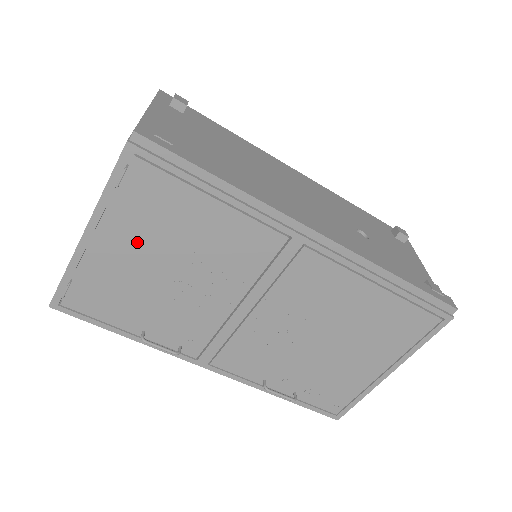
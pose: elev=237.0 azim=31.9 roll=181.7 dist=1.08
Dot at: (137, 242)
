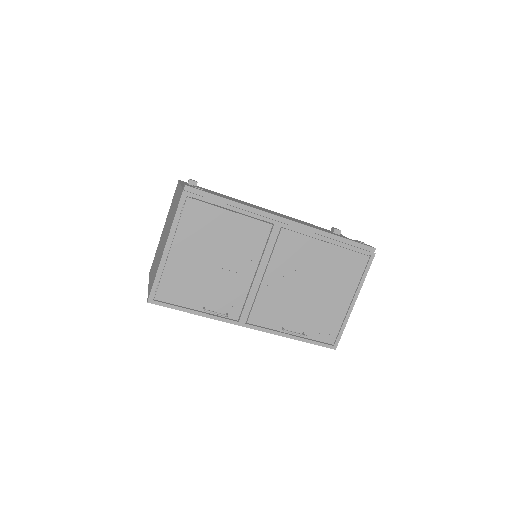
Dot at: (194, 246)
